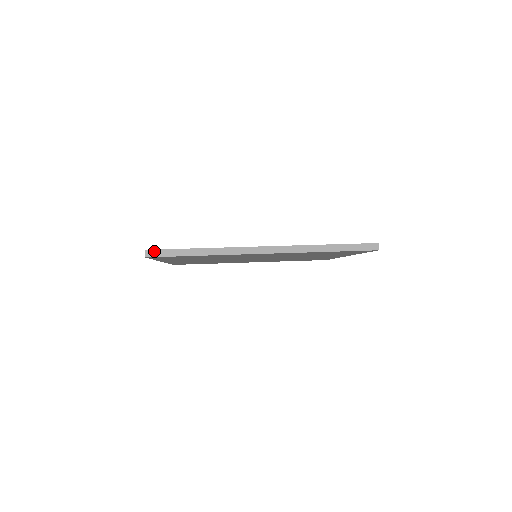
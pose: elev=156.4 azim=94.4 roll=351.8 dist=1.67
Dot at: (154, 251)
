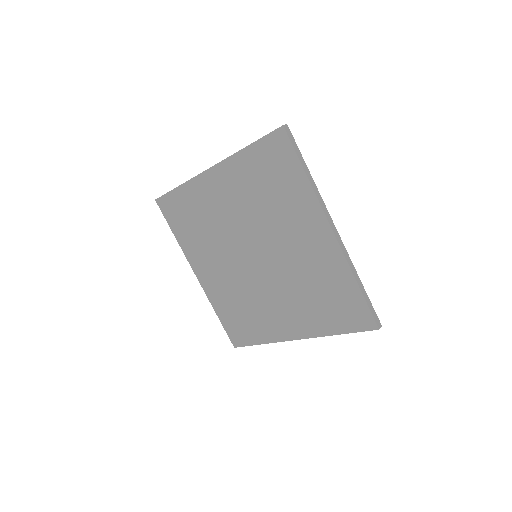
Dot at: occluded
